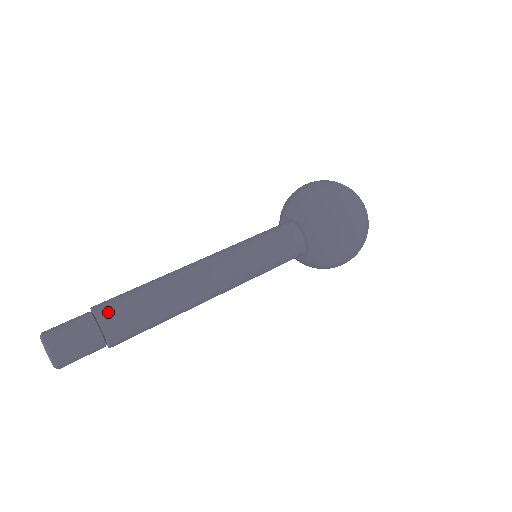
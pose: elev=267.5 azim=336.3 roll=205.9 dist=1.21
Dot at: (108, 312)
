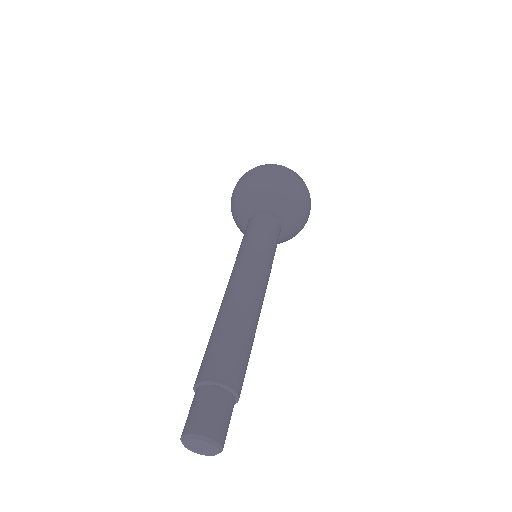
Dot at: (209, 370)
